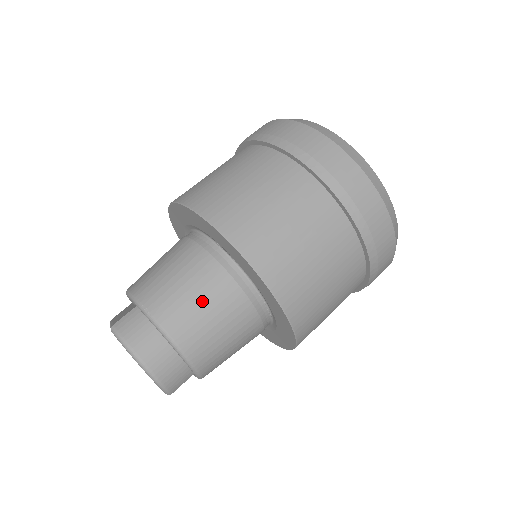
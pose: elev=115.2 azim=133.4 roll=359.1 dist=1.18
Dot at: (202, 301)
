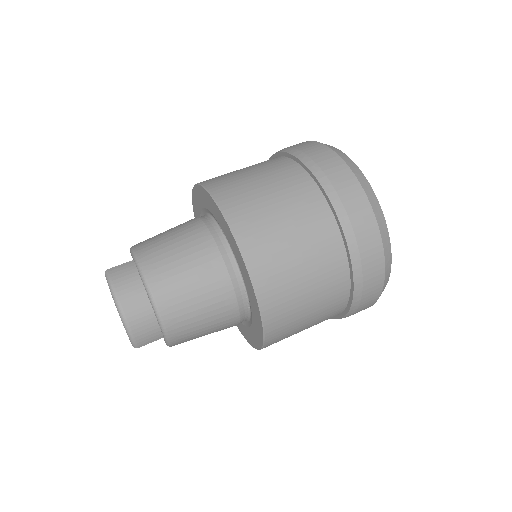
Dot at: (190, 271)
